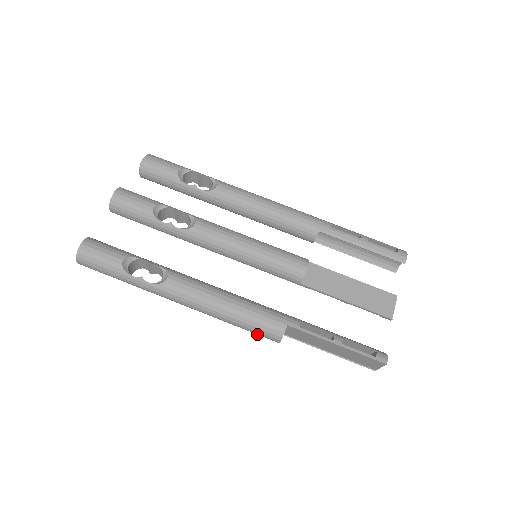
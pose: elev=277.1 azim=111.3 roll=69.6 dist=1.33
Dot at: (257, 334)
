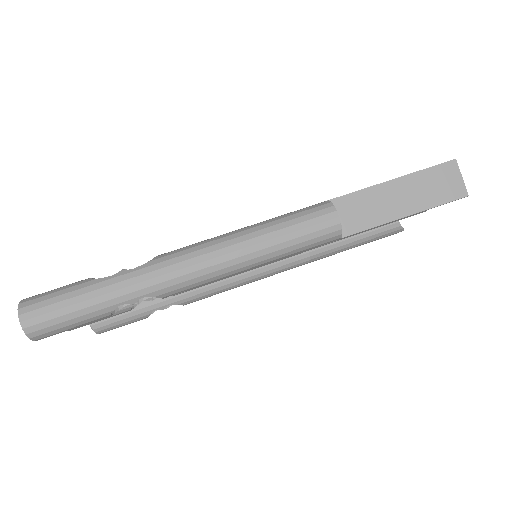
Dot at: (308, 233)
